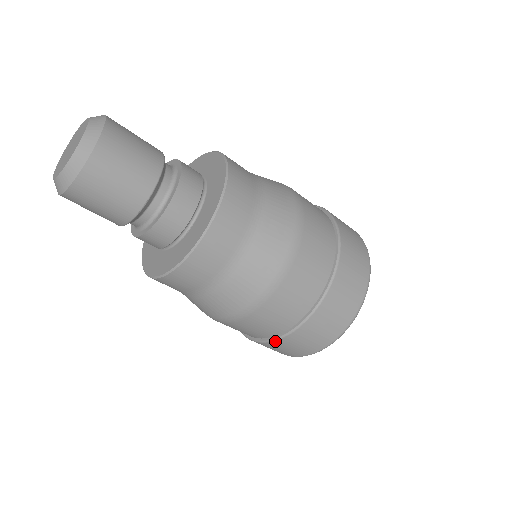
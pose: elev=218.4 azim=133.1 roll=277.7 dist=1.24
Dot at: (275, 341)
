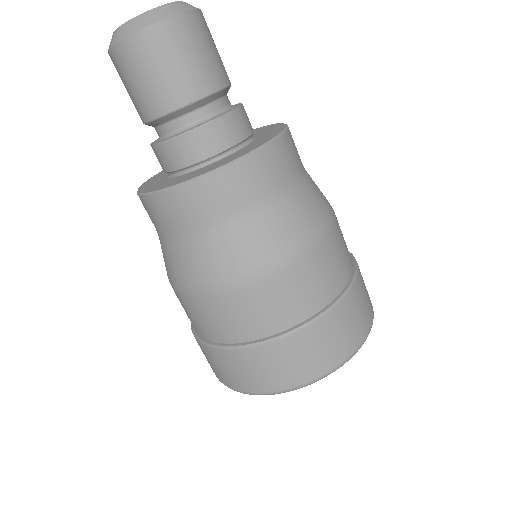
Dot at: (226, 349)
